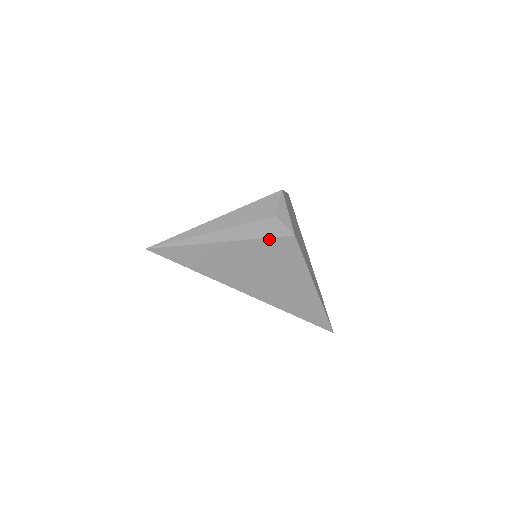
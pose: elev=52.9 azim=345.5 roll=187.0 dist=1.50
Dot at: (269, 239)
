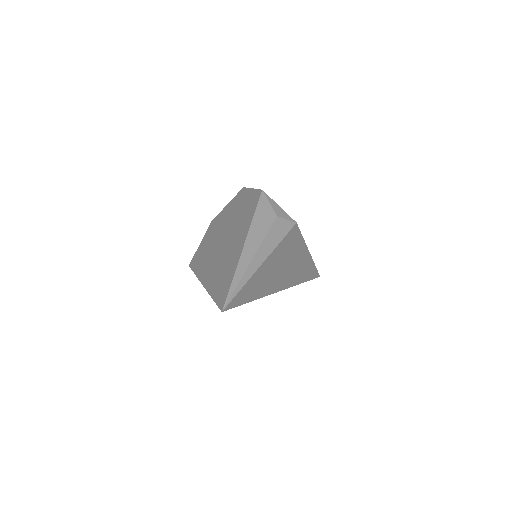
Dot at: (284, 238)
